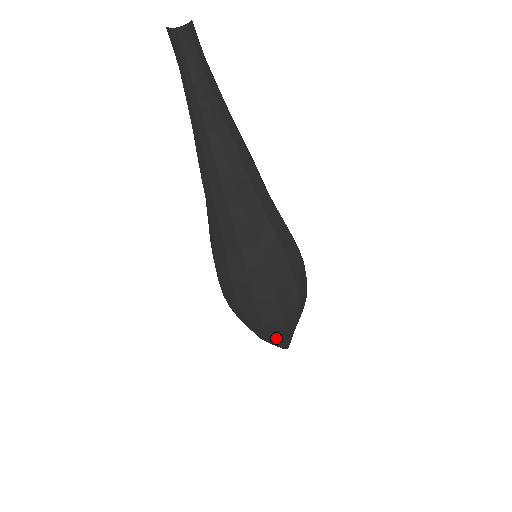
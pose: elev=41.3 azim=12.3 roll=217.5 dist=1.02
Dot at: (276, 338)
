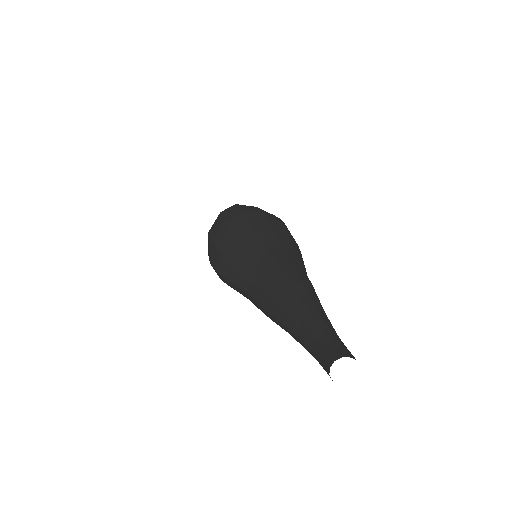
Dot at: occluded
